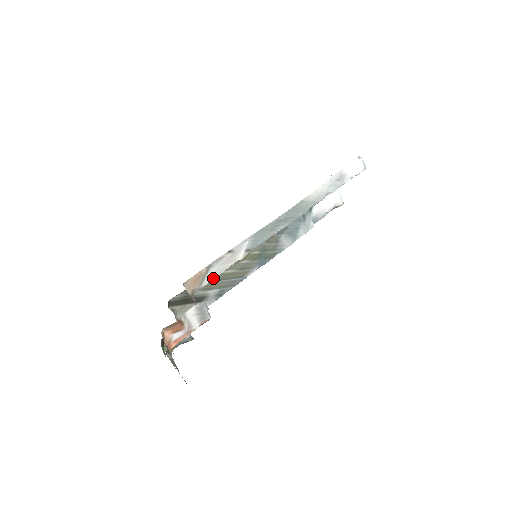
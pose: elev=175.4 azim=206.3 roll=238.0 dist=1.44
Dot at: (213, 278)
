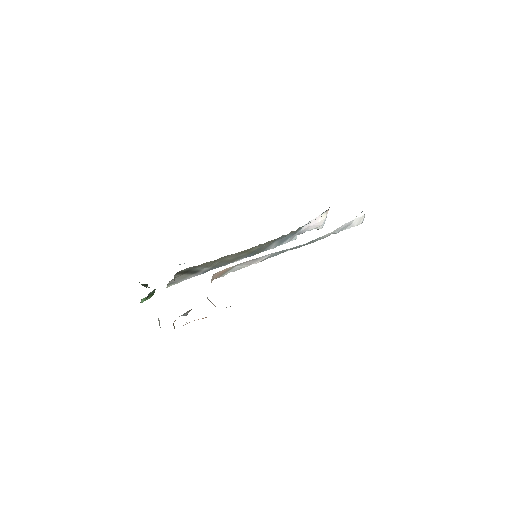
Dot at: (217, 261)
